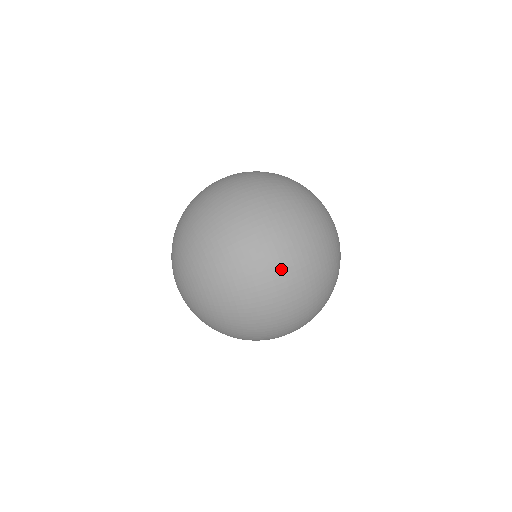
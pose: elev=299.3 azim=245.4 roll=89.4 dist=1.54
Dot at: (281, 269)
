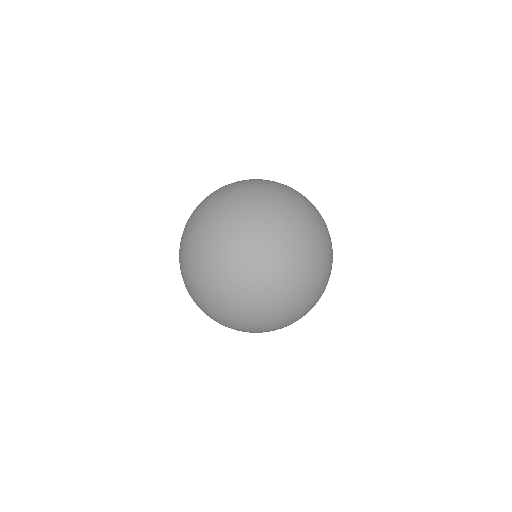
Dot at: (318, 230)
